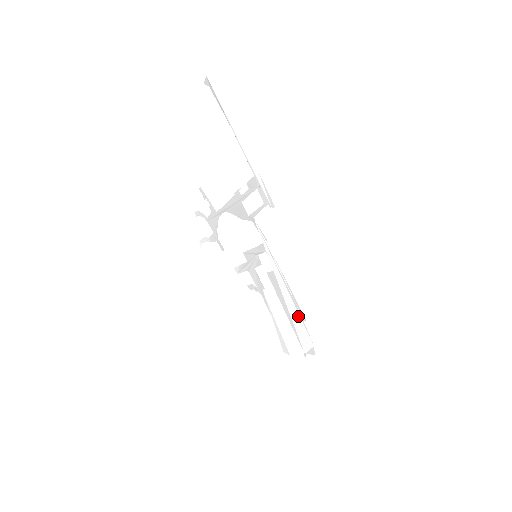
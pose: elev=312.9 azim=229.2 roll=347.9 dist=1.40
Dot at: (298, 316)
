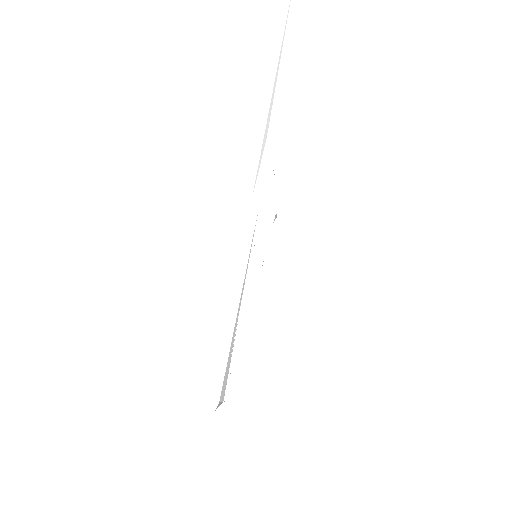
Dot at: (231, 354)
